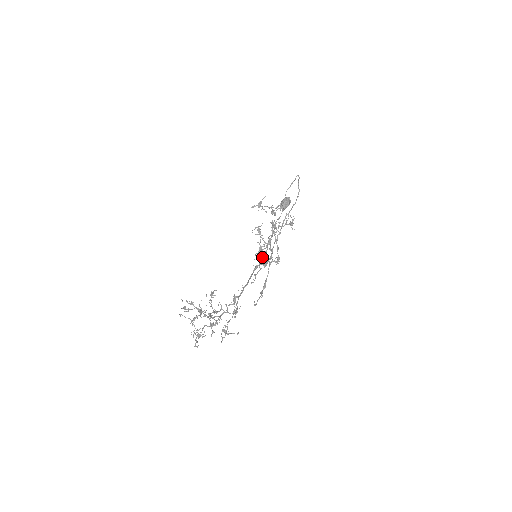
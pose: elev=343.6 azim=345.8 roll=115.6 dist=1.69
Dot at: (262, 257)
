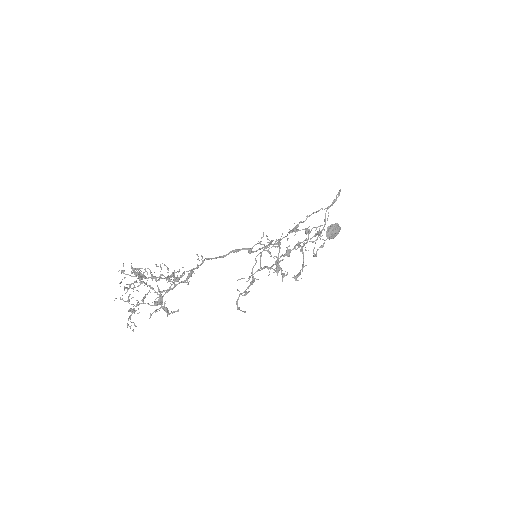
Dot at: (277, 271)
